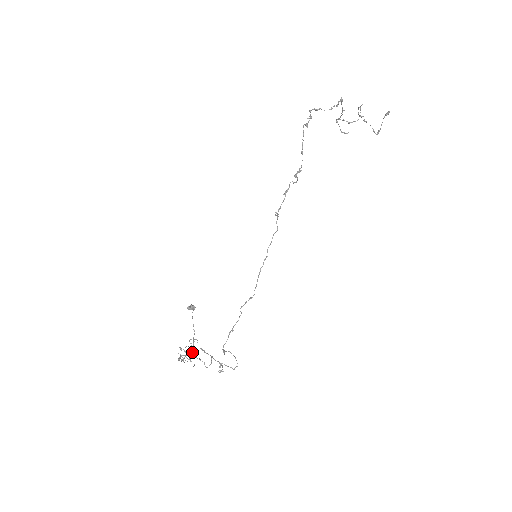
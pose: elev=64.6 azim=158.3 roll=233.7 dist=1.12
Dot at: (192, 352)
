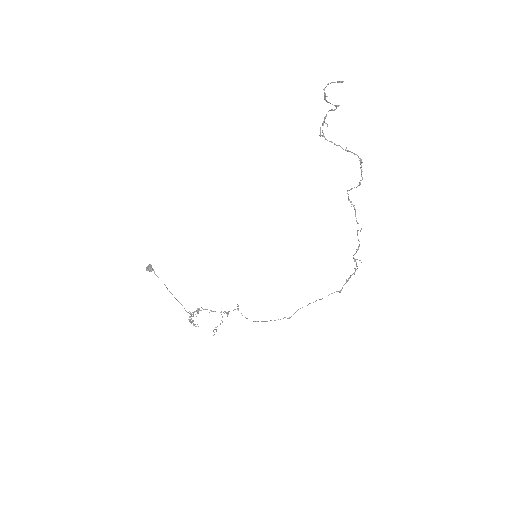
Dot at: (179, 302)
